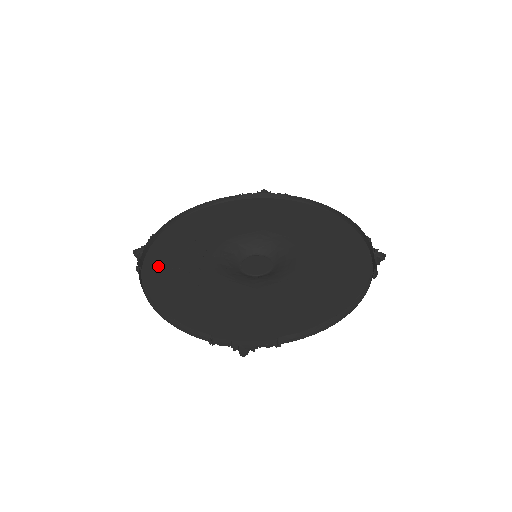
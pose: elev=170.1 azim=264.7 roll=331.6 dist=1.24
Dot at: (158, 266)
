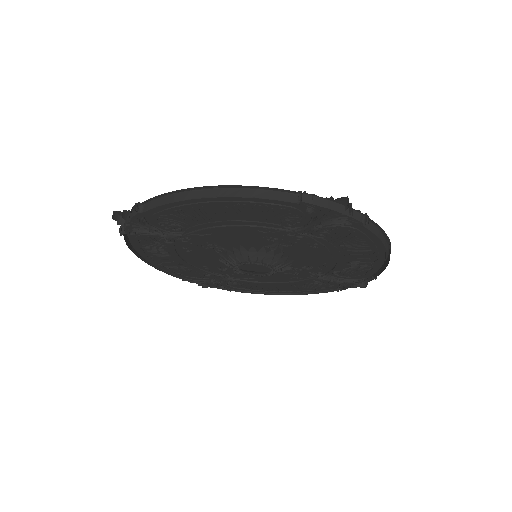
Dot at: occluded
